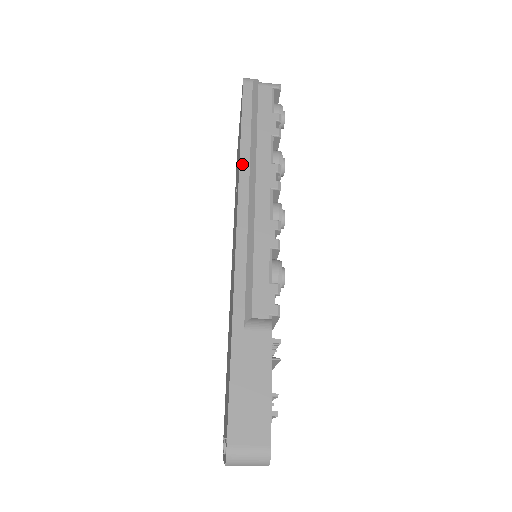
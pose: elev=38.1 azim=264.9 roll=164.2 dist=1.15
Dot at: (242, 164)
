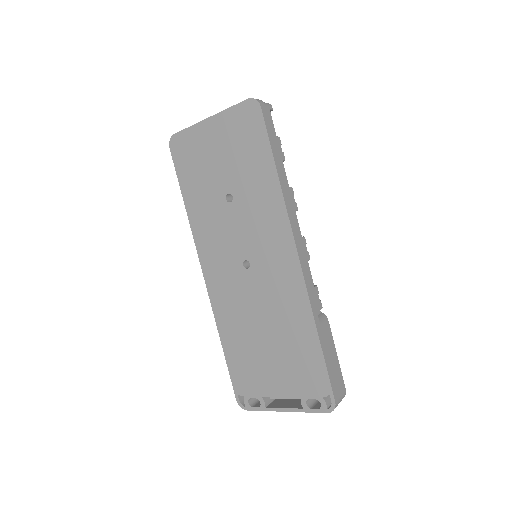
Dot at: (284, 194)
